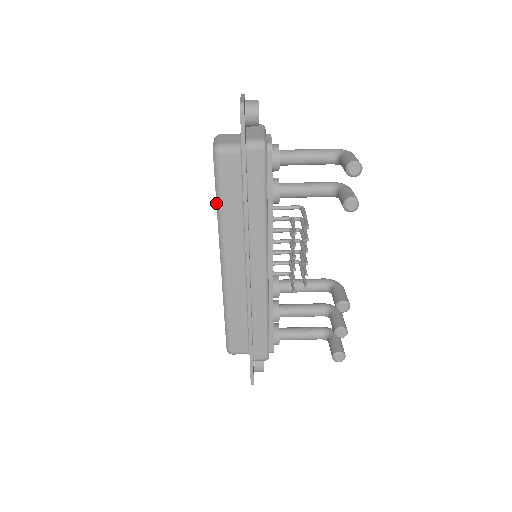
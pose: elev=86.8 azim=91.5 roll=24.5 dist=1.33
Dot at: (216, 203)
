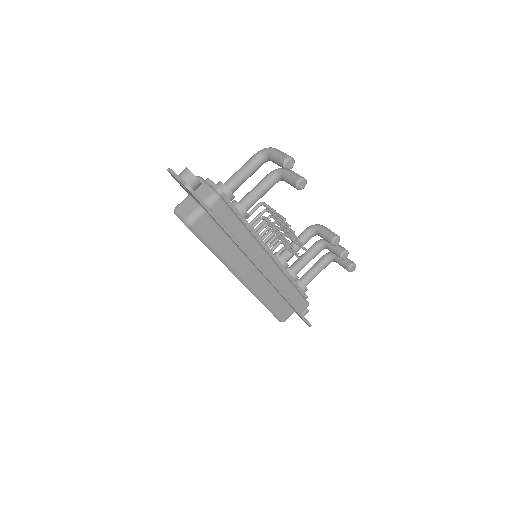
Dot at: occluded
